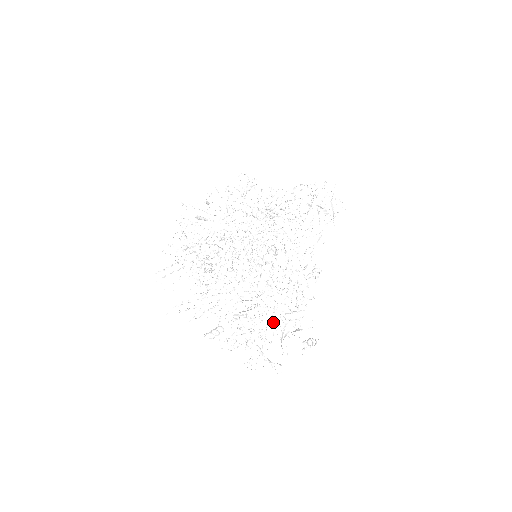
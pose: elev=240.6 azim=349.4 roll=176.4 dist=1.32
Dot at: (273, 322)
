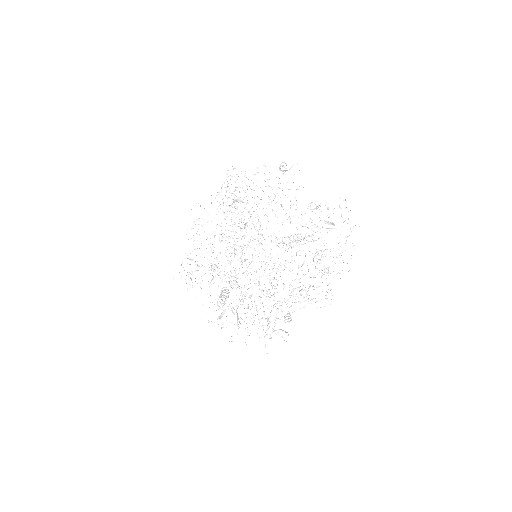
Dot at: occluded
